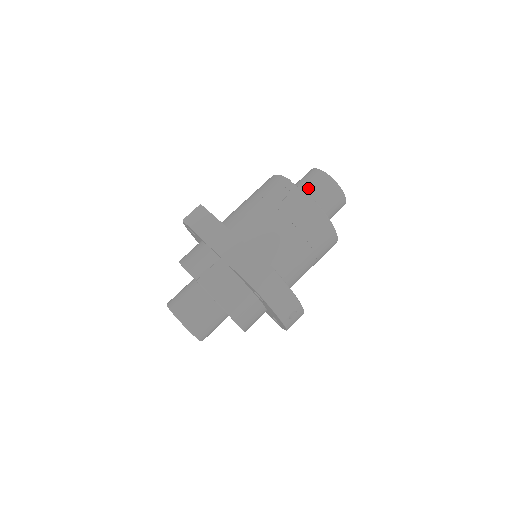
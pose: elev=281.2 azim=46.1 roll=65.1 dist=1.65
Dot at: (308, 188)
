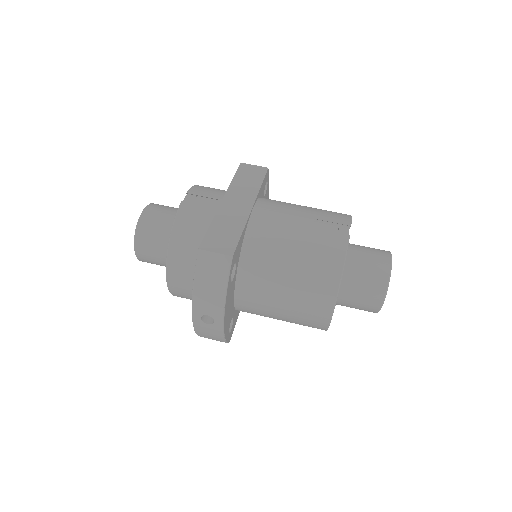
Dot at: (360, 254)
